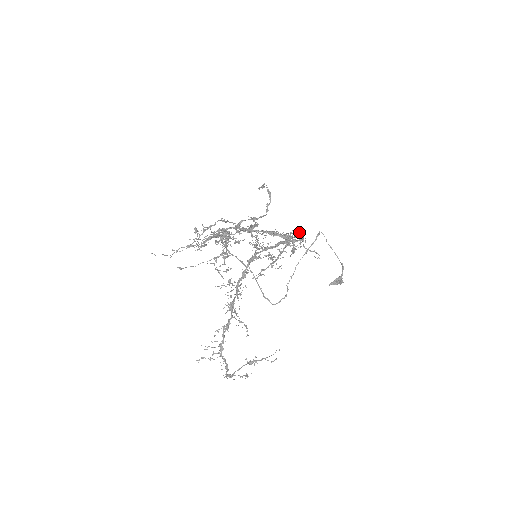
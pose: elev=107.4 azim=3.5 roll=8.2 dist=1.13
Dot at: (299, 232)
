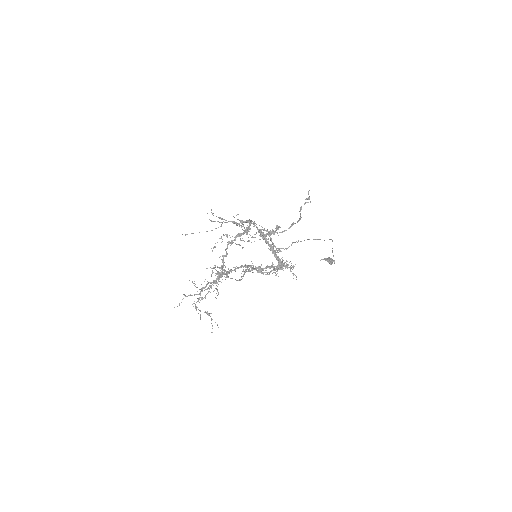
Dot at: (290, 266)
